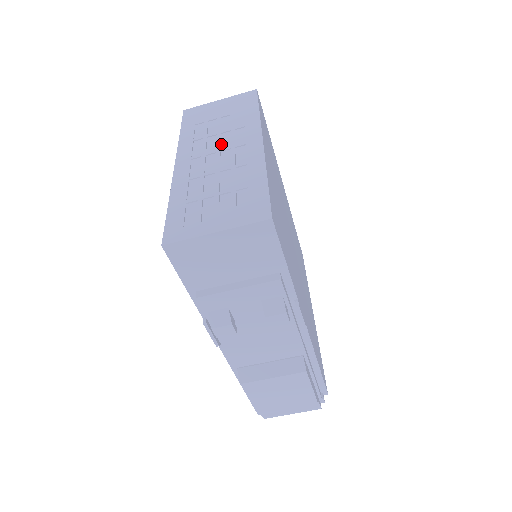
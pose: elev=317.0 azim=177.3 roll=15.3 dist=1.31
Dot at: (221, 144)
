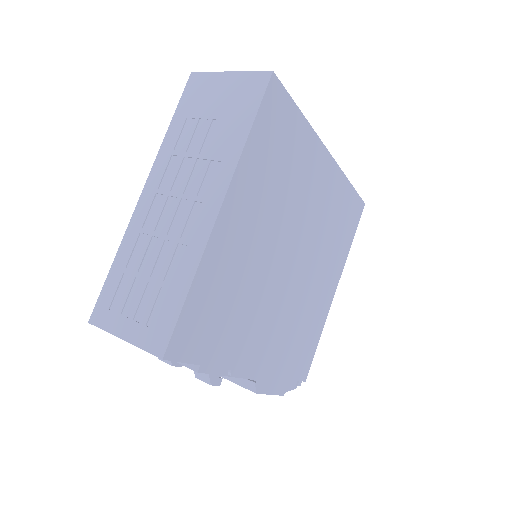
Dot at: (188, 182)
